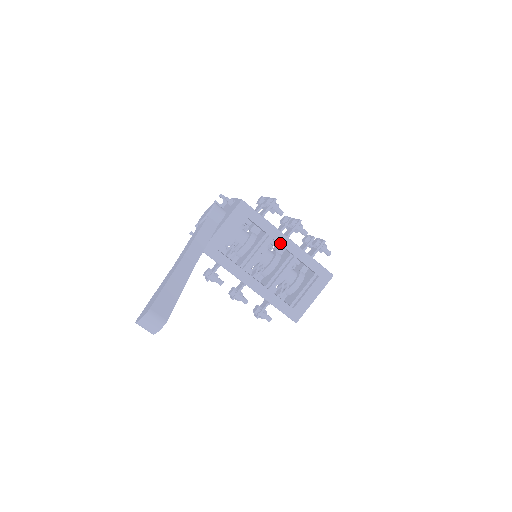
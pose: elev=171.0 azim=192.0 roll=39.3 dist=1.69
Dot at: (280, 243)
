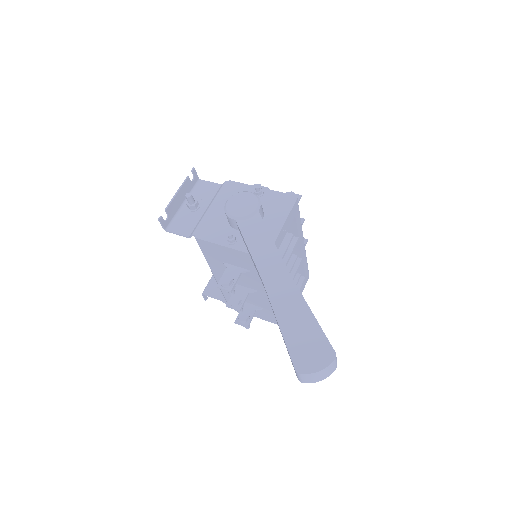
Dot at: (300, 245)
